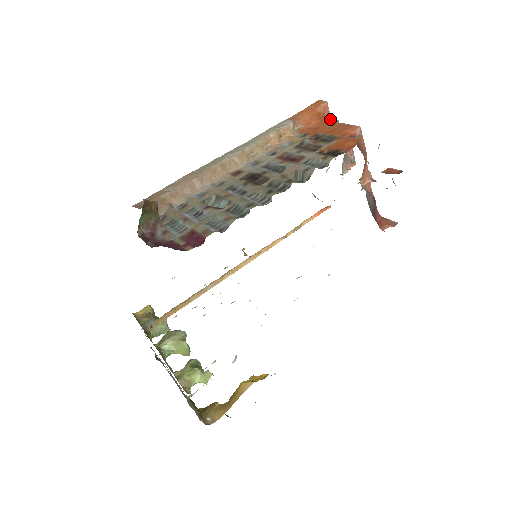
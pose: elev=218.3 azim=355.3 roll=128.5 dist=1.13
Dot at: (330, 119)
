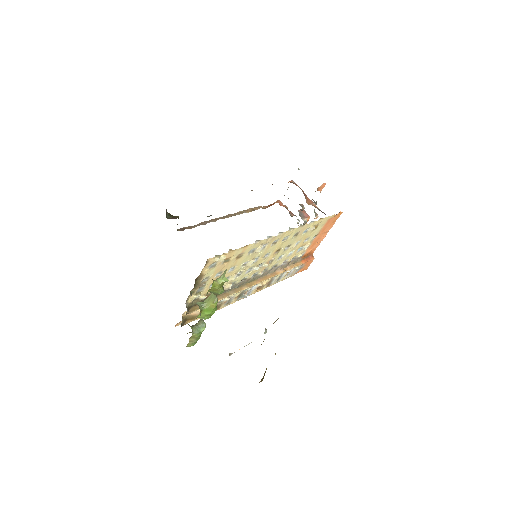
Dot at: occluded
